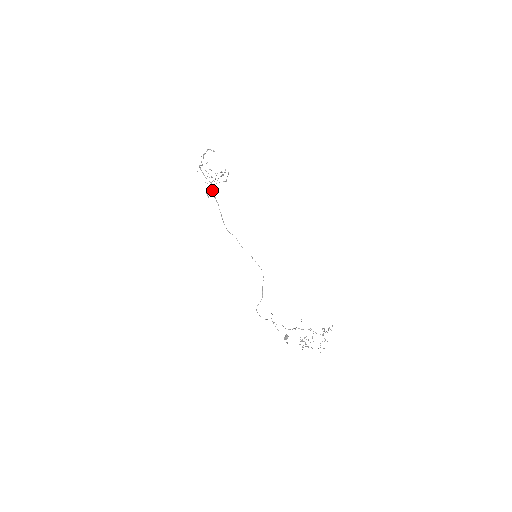
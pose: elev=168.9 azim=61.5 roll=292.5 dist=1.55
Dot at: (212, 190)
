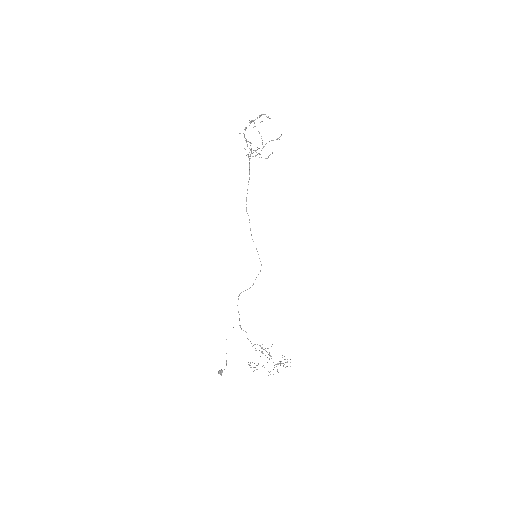
Dot at: (252, 156)
